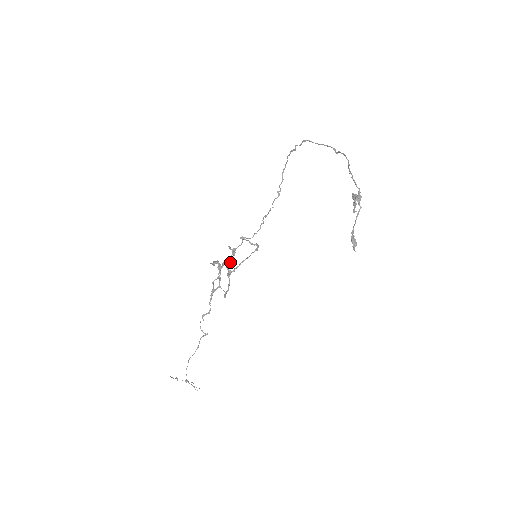
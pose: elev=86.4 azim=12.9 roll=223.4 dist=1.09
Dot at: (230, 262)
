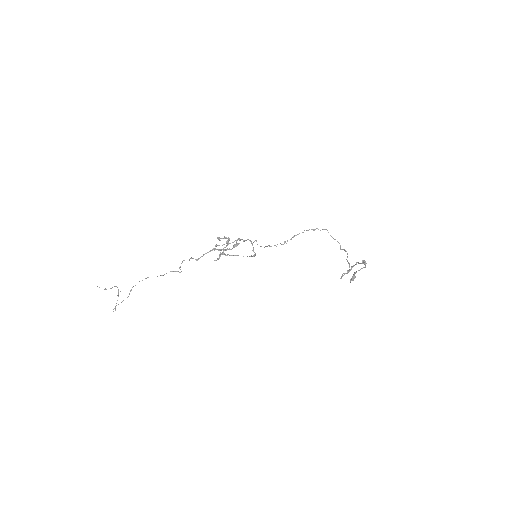
Dot at: (229, 248)
